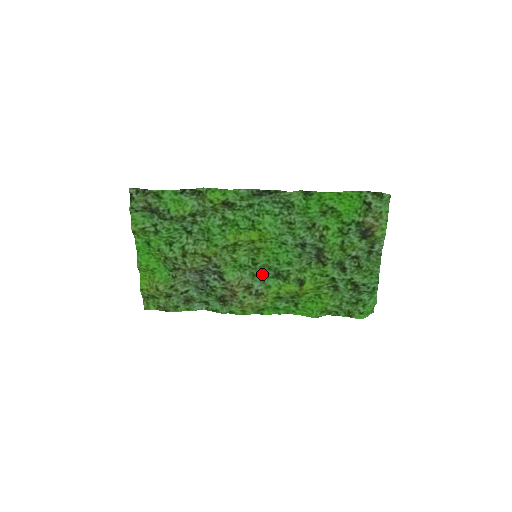
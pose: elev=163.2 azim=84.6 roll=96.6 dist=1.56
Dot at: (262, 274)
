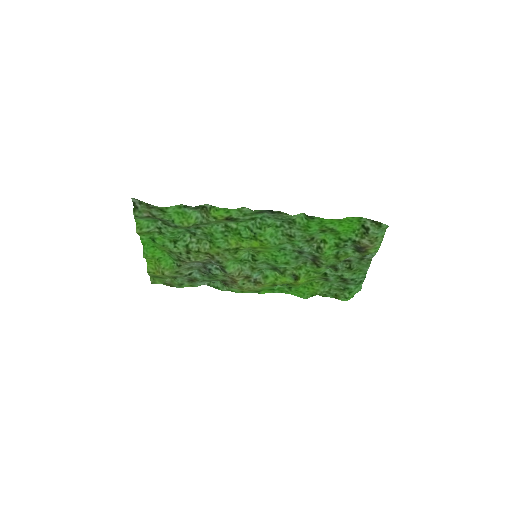
Dot at: (261, 268)
